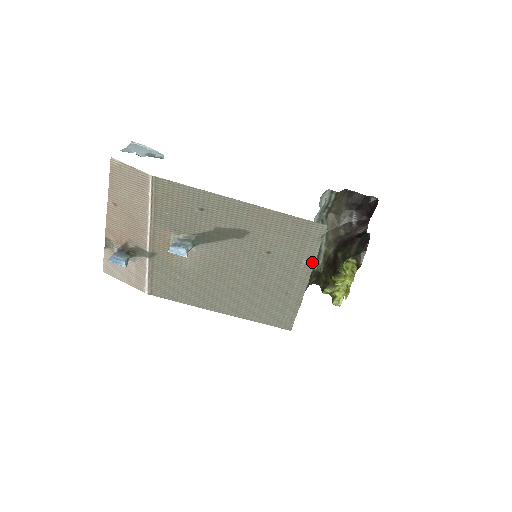
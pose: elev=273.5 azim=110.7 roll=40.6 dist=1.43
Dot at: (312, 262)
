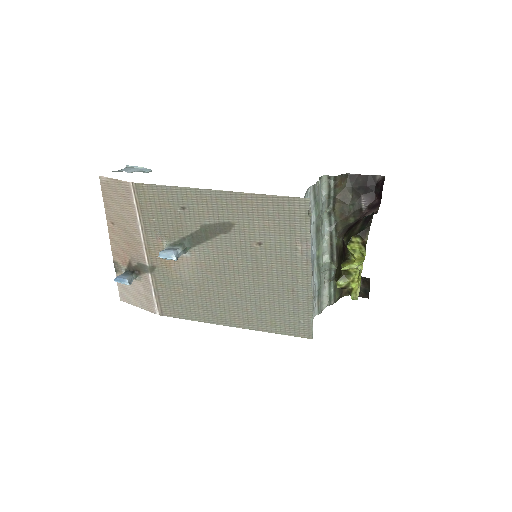
Dot at: (308, 247)
